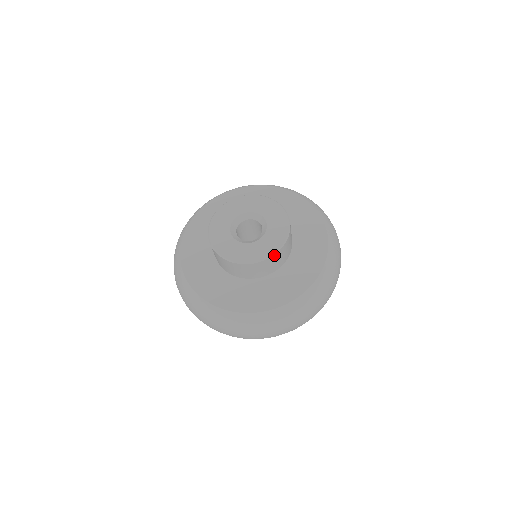
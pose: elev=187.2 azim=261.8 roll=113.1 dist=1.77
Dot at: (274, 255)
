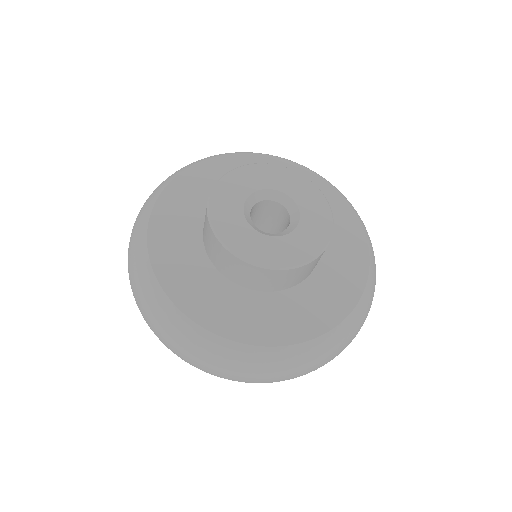
Dot at: (310, 263)
